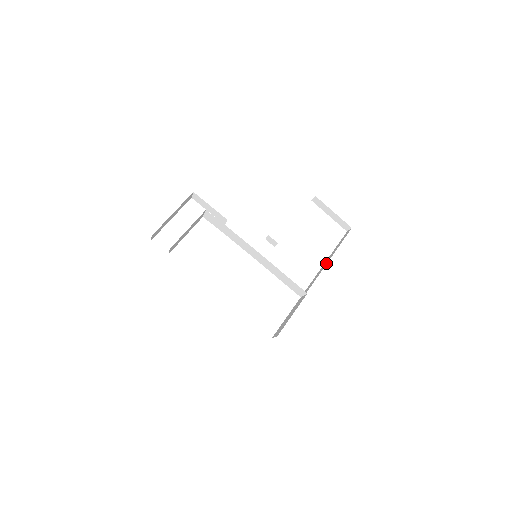
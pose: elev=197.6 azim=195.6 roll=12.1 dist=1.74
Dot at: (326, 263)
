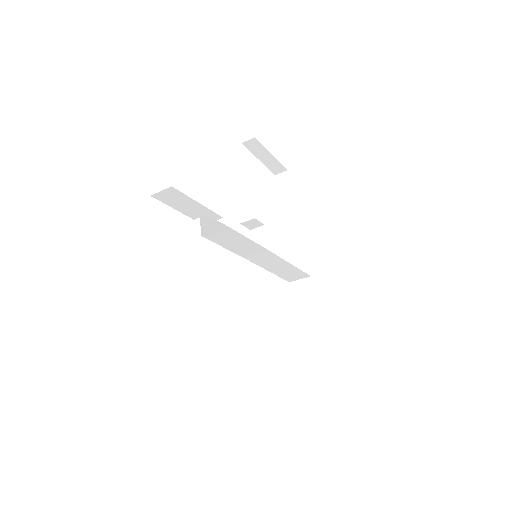
Dot at: (293, 227)
